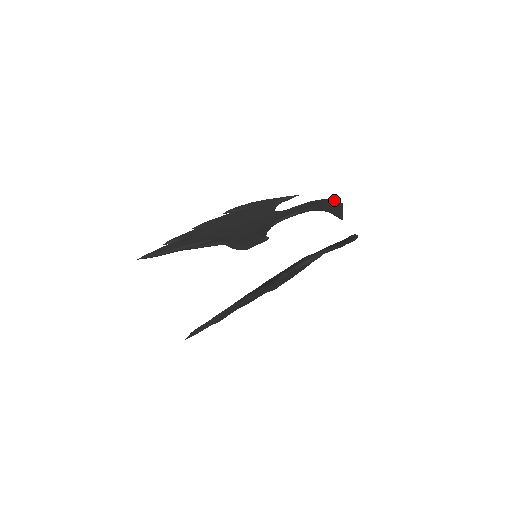
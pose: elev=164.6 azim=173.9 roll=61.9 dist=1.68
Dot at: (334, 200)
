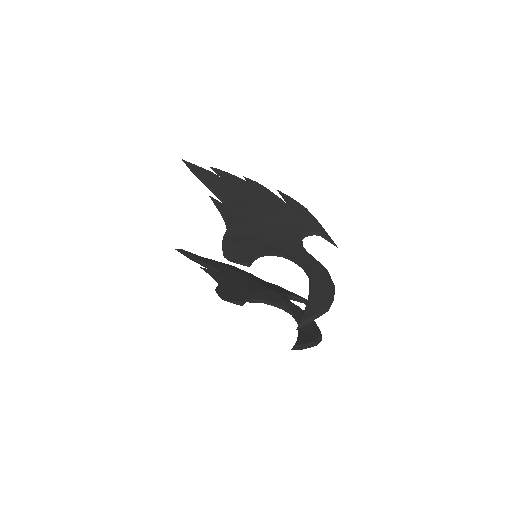
Dot at: (329, 298)
